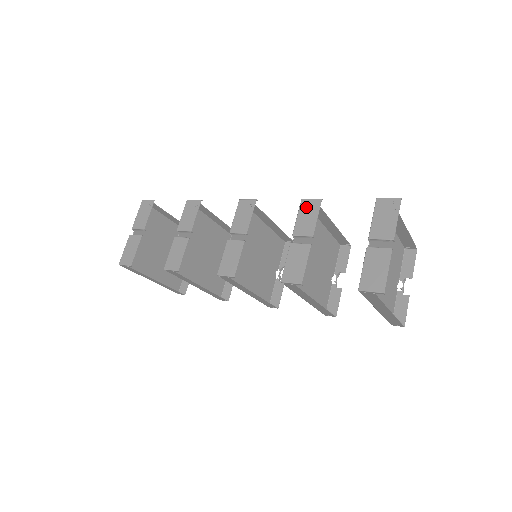
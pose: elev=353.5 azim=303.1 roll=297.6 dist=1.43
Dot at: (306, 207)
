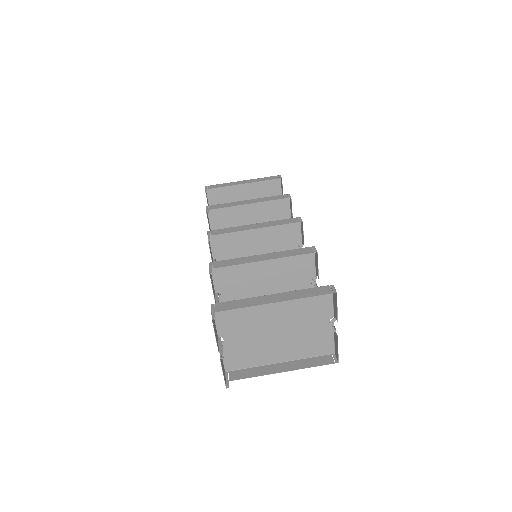
Dot at: (210, 274)
